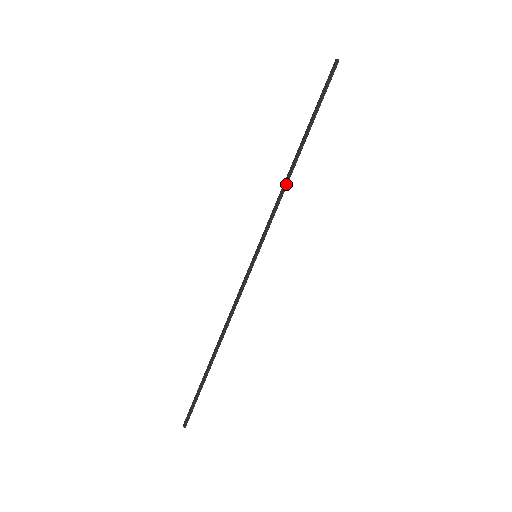
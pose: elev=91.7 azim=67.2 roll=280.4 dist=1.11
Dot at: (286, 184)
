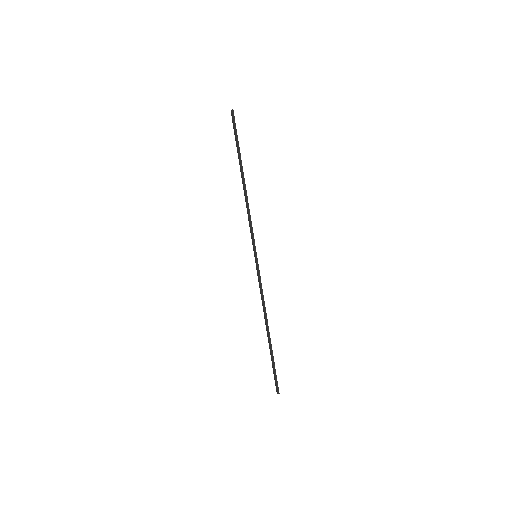
Dot at: (247, 201)
